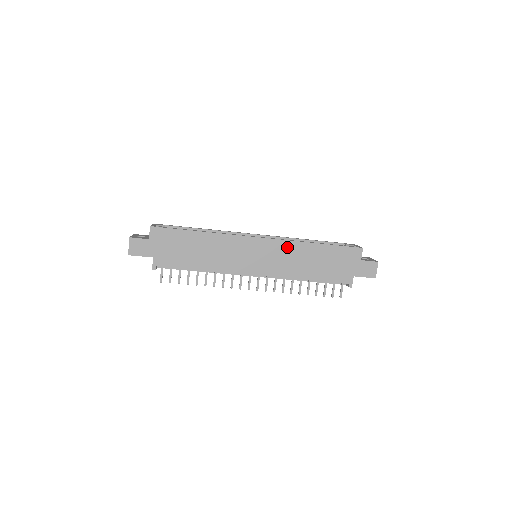
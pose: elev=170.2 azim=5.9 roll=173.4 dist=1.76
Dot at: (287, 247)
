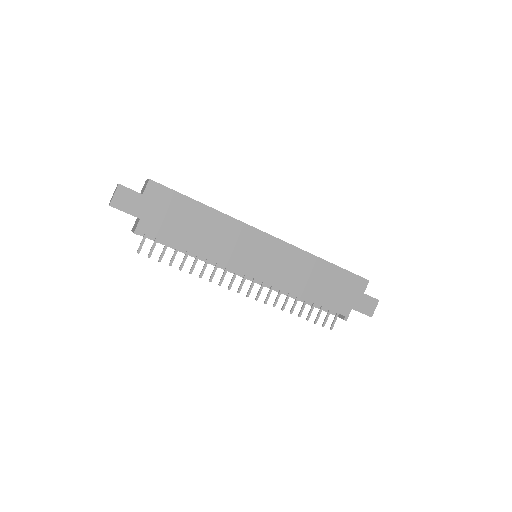
Dot at: (296, 255)
